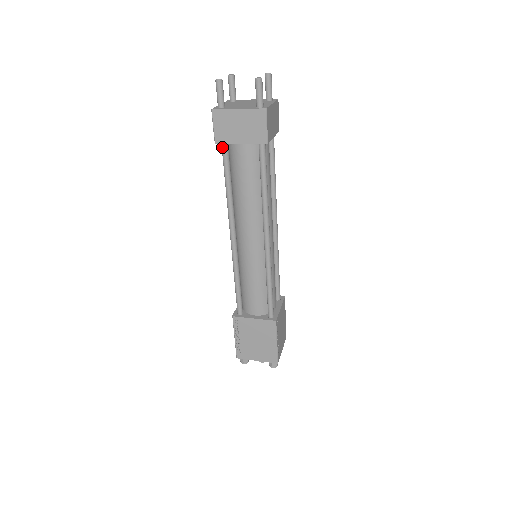
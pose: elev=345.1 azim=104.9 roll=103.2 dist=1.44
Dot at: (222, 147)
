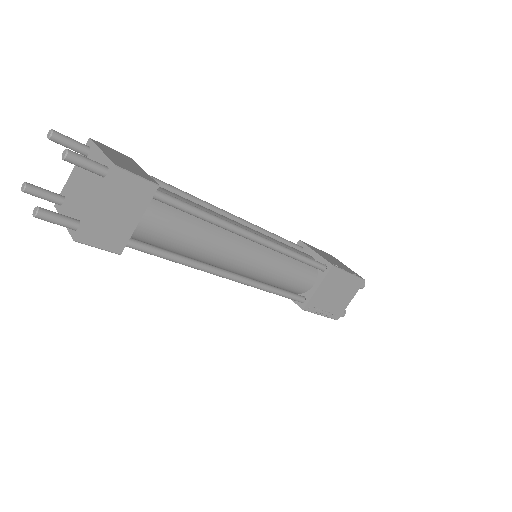
Dot at: occluded
